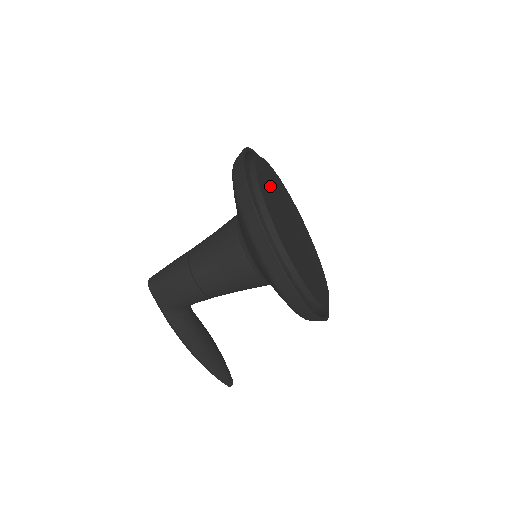
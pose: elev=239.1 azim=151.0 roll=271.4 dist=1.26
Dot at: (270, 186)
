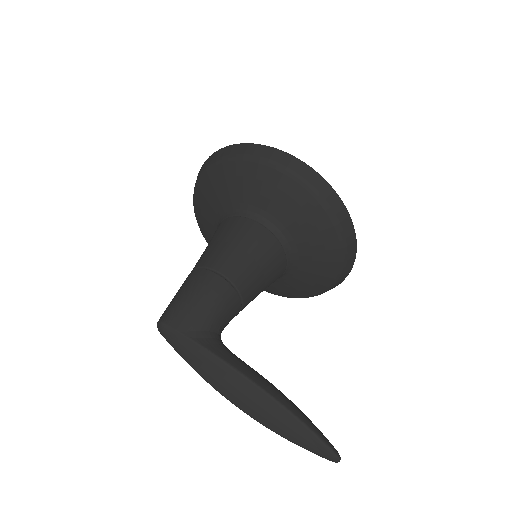
Dot at: occluded
